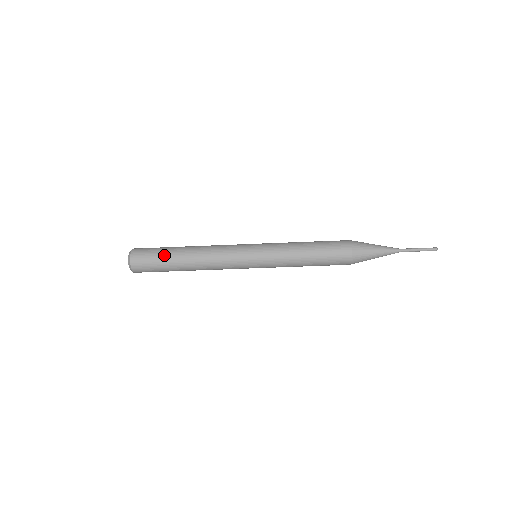
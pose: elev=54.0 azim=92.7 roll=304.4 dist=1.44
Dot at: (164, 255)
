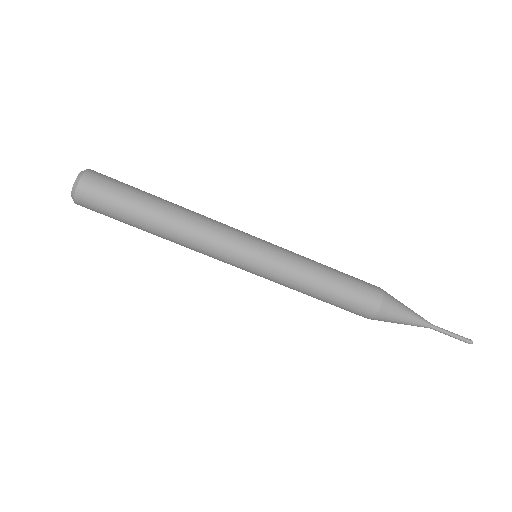
Dot at: (131, 202)
